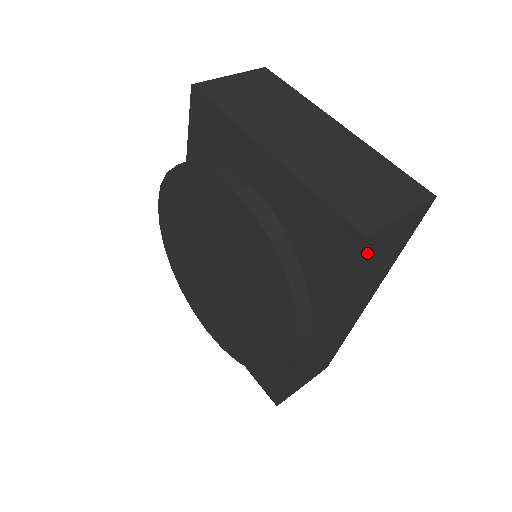
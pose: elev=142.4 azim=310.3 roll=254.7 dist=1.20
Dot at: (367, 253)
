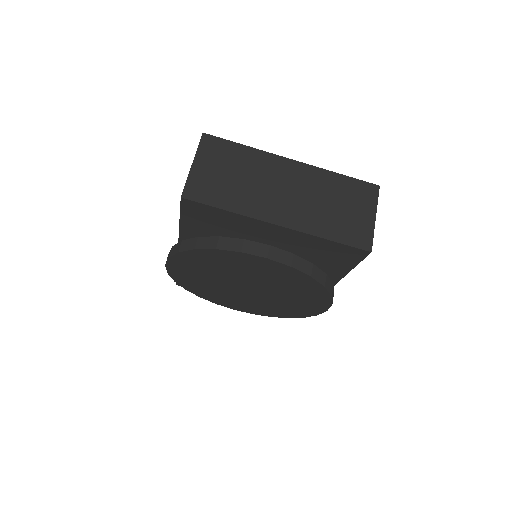
Dot at: occluded
